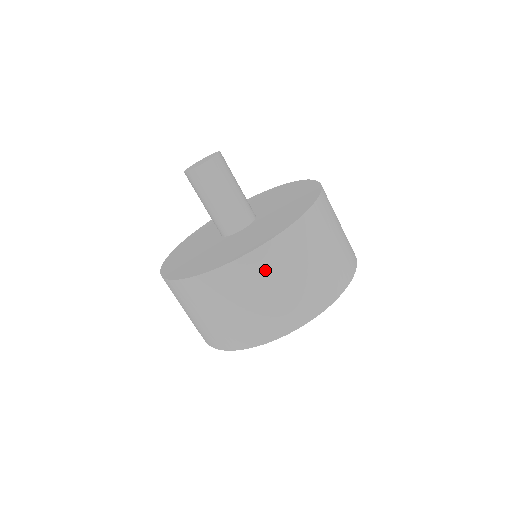
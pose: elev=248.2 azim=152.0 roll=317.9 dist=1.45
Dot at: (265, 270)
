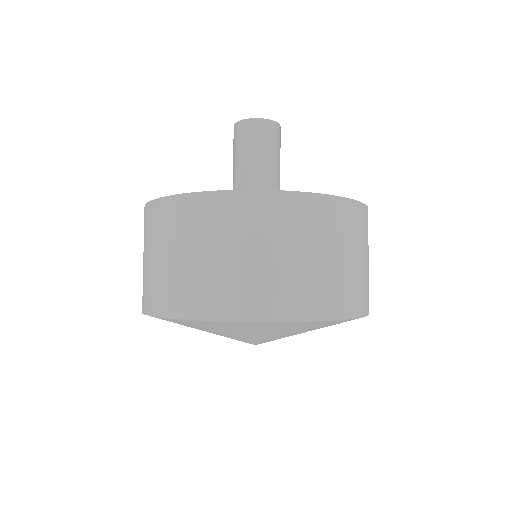
Dot at: (367, 232)
